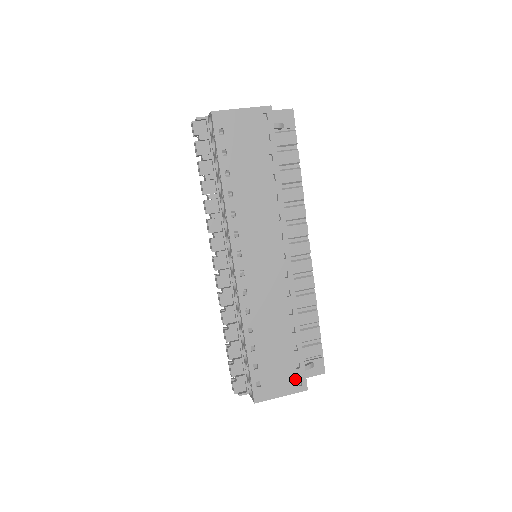
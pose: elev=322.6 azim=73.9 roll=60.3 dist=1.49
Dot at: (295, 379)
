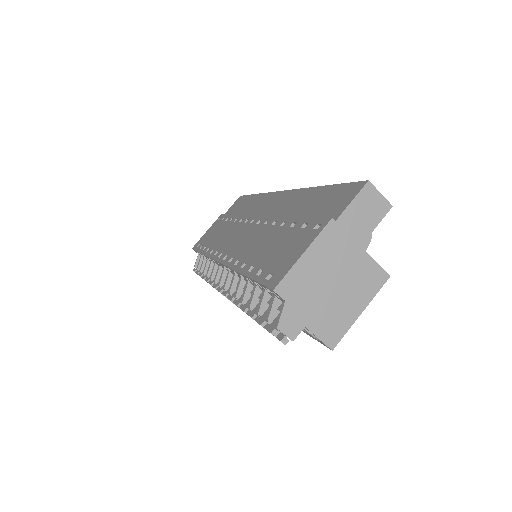
Dot at: occluded
